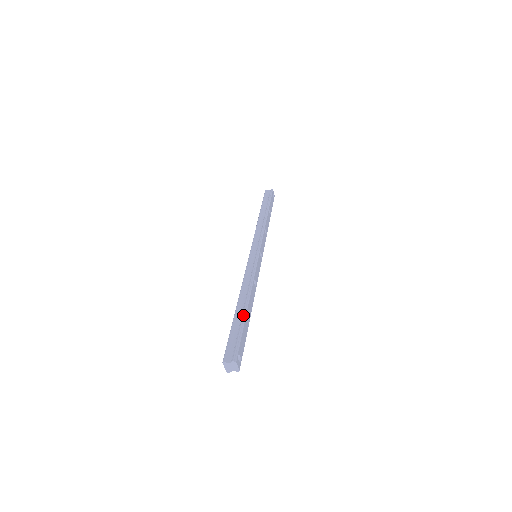
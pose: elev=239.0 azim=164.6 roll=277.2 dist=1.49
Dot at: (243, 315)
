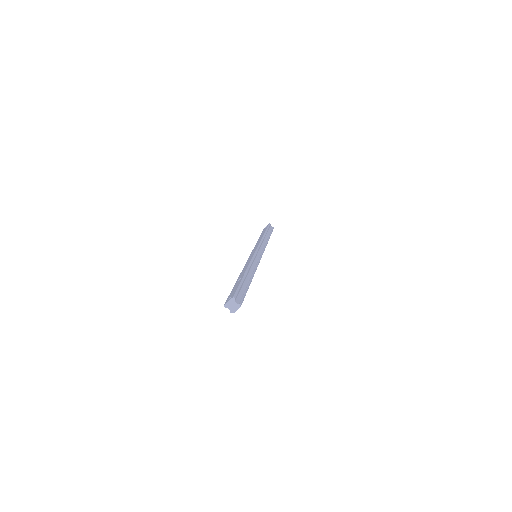
Dot at: occluded
